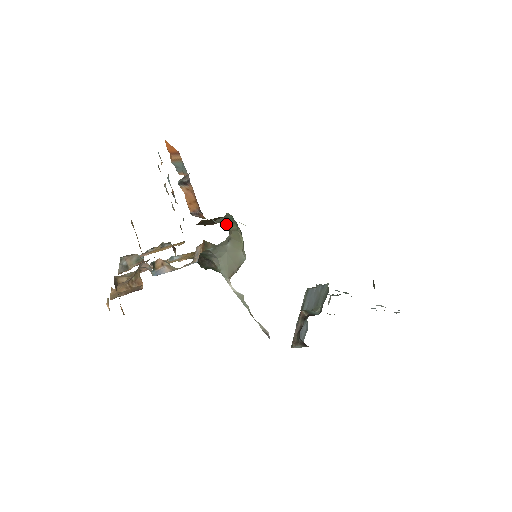
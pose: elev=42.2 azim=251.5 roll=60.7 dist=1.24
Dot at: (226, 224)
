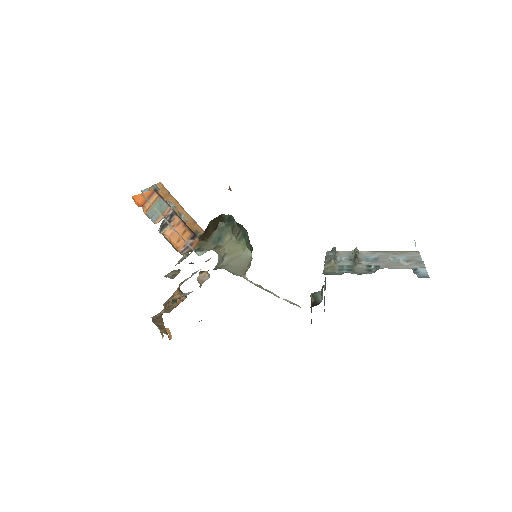
Dot at: (218, 241)
